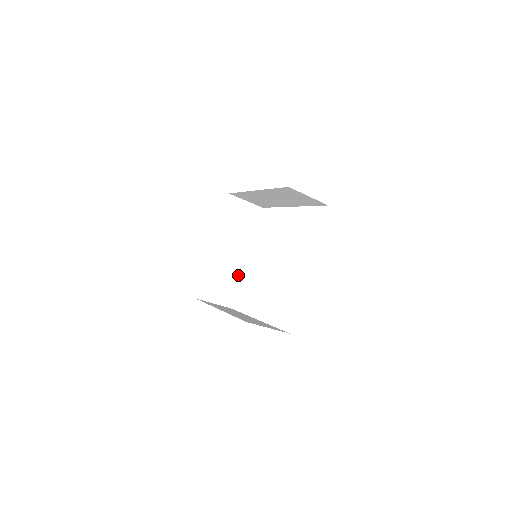
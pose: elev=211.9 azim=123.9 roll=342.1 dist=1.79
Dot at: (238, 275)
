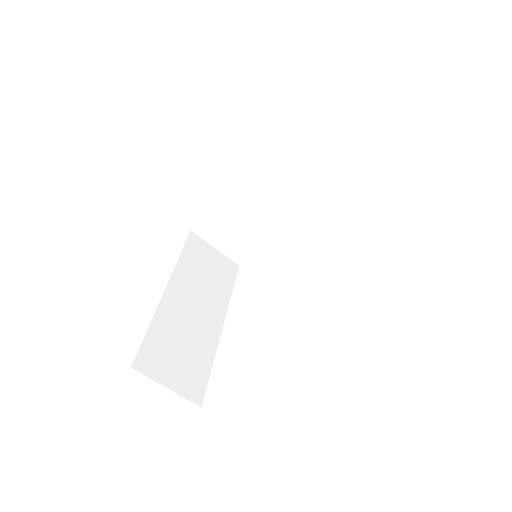
Dot at: (210, 349)
